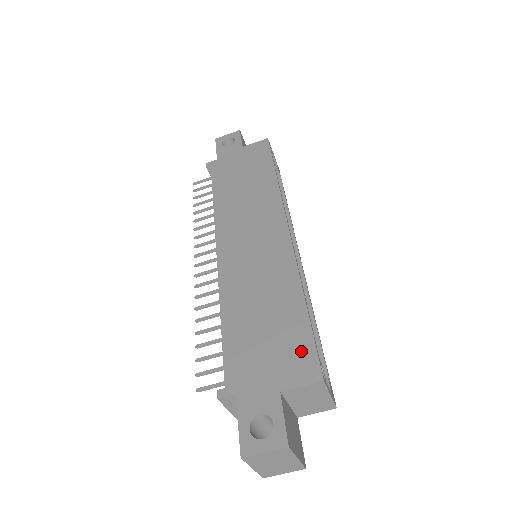
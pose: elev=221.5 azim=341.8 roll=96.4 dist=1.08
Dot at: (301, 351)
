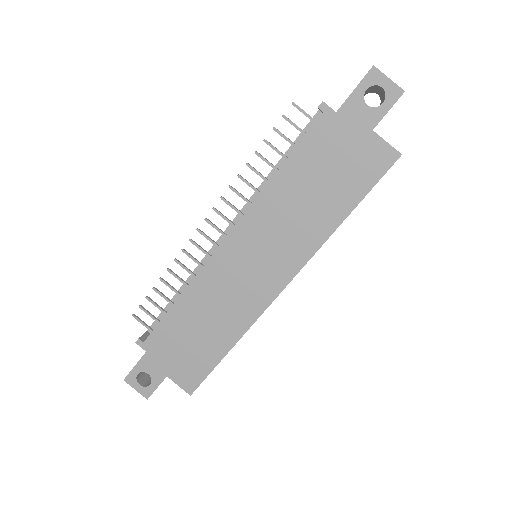
Dot at: (197, 372)
